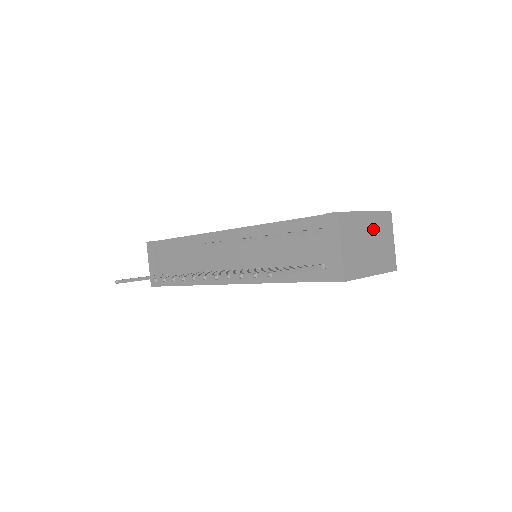
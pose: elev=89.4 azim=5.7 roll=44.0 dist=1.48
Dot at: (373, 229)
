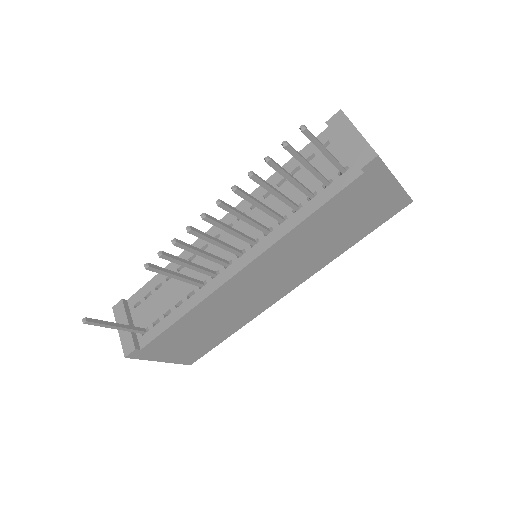
Dot at: occluded
